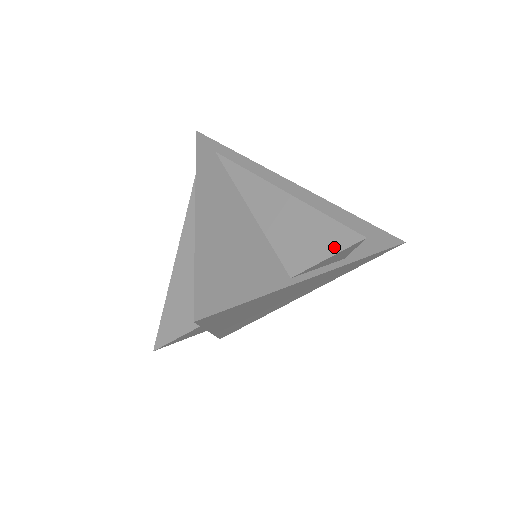
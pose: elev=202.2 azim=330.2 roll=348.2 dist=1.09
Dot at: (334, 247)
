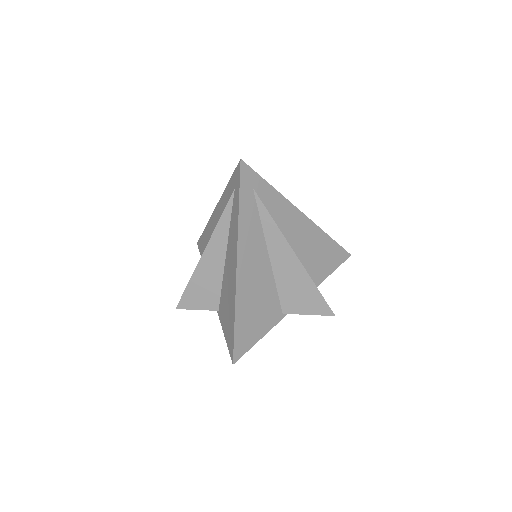
Dot at: (315, 311)
